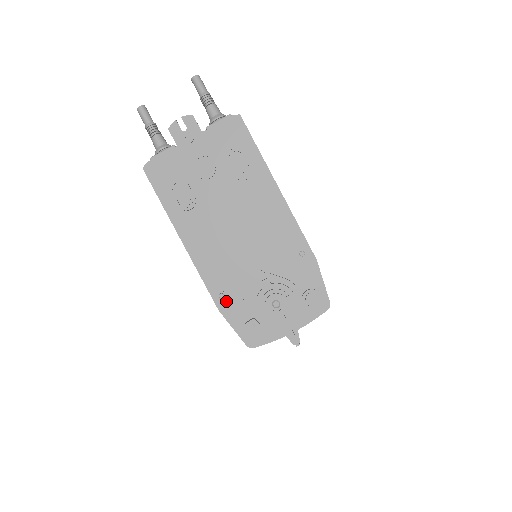
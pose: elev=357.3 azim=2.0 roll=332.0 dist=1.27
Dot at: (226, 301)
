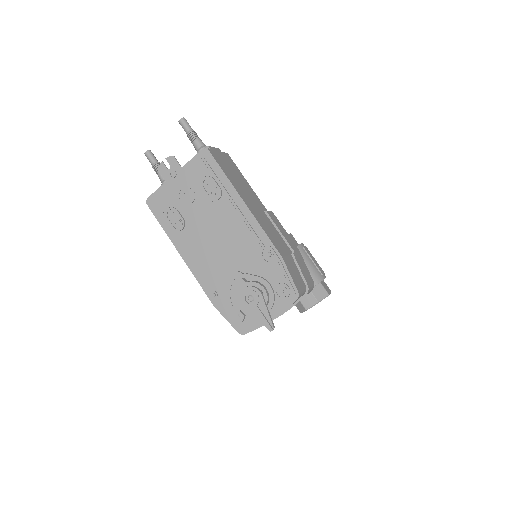
Dot at: (218, 298)
